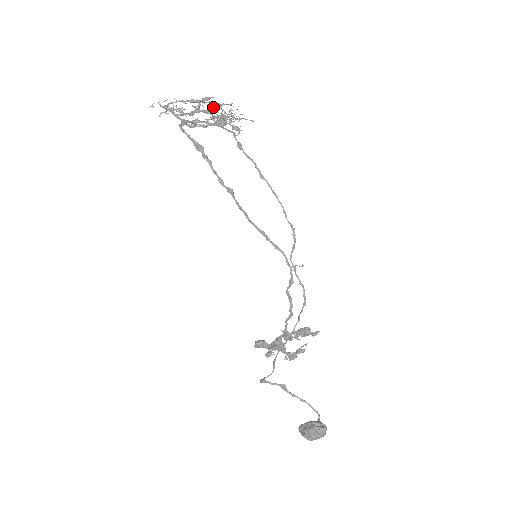
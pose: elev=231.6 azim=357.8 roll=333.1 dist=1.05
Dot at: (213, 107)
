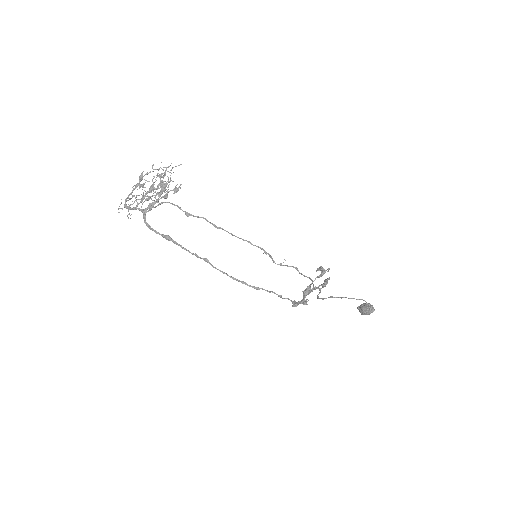
Dot at: occluded
